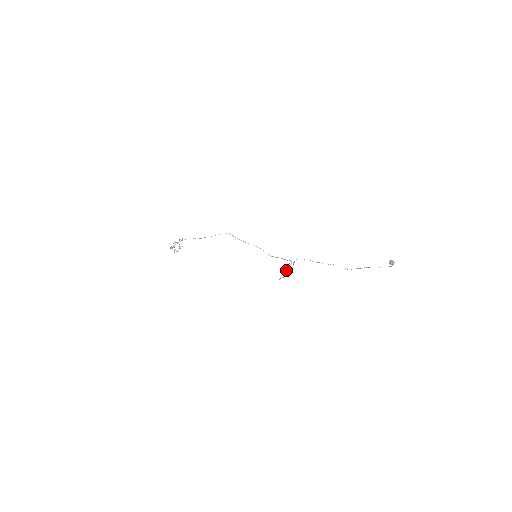
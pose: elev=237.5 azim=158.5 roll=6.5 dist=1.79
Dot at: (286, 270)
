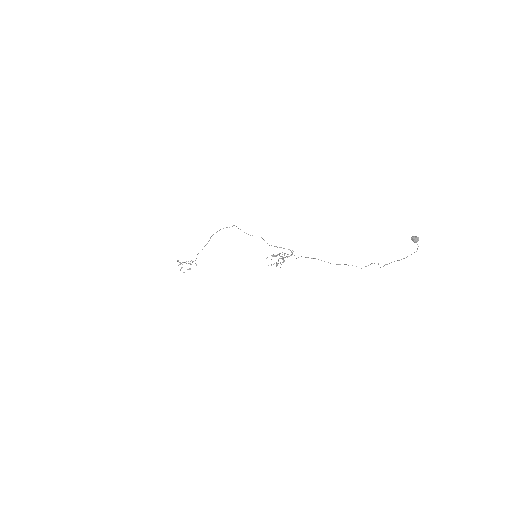
Dot at: (282, 262)
